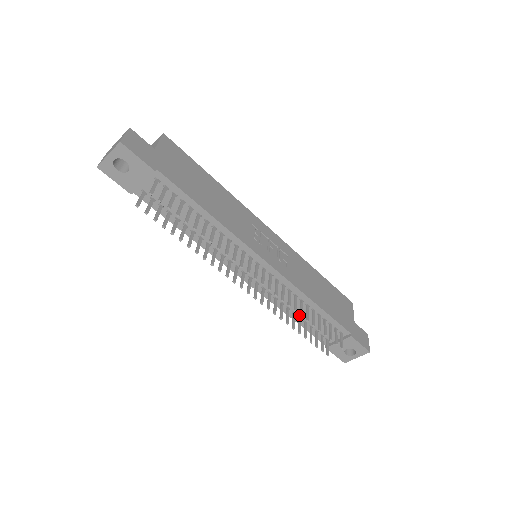
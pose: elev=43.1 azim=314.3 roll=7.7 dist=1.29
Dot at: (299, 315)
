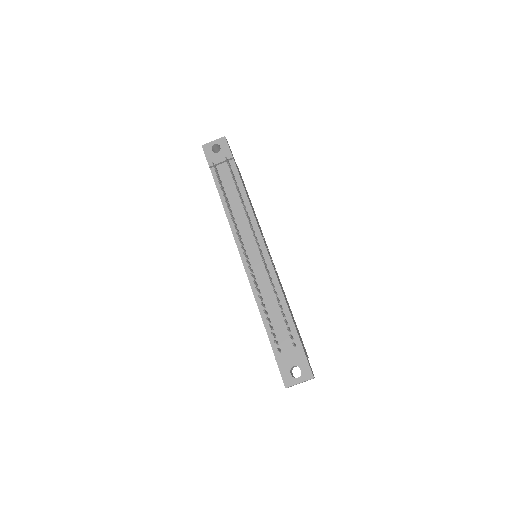
Dot at: (267, 310)
